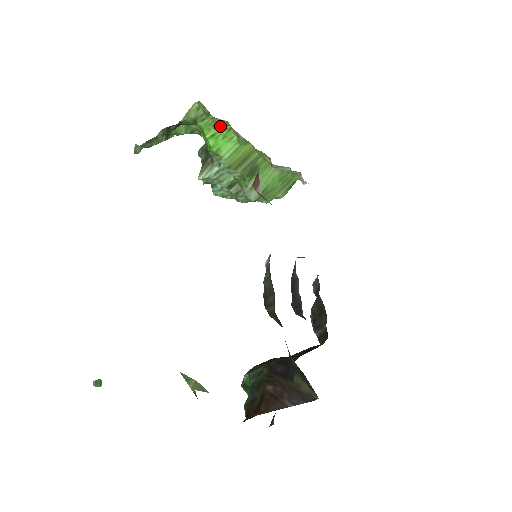
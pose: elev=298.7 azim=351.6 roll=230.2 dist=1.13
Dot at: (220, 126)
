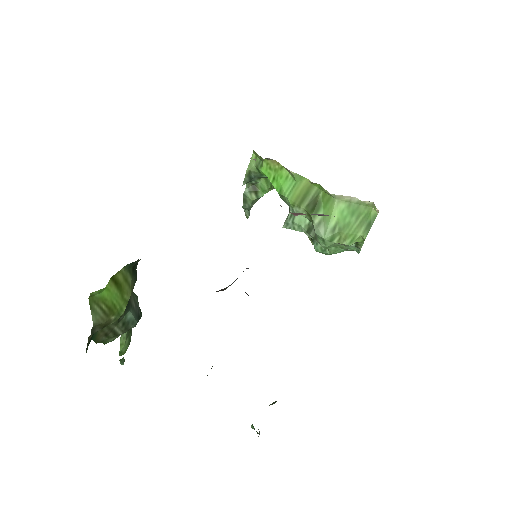
Dot at: (274, 167)
